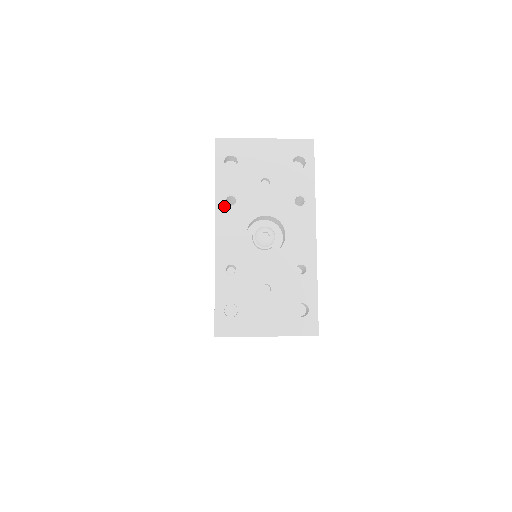
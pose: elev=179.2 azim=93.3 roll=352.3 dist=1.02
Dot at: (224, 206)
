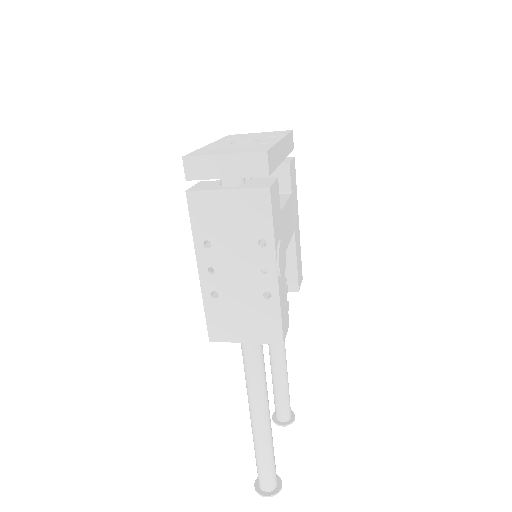
Dot at: (221, 141)
